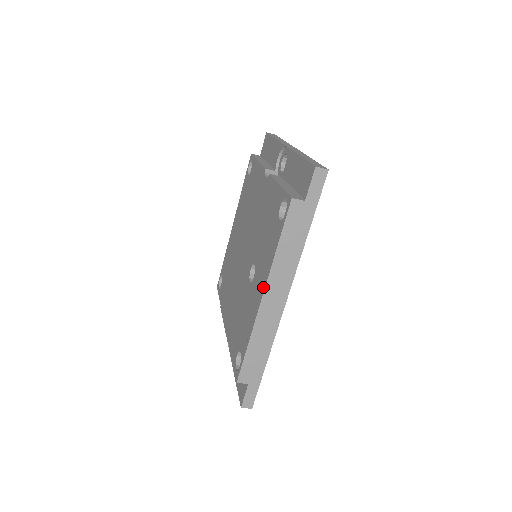
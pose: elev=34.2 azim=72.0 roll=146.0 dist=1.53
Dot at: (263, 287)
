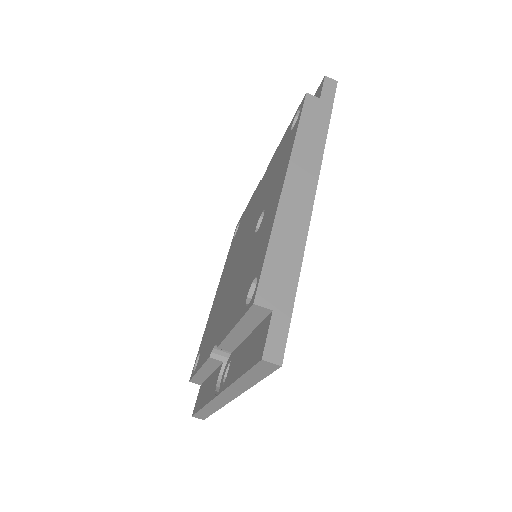
Dot at: (283, 175)
